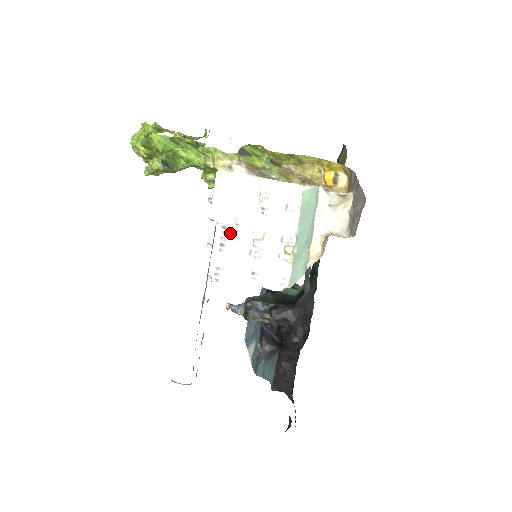
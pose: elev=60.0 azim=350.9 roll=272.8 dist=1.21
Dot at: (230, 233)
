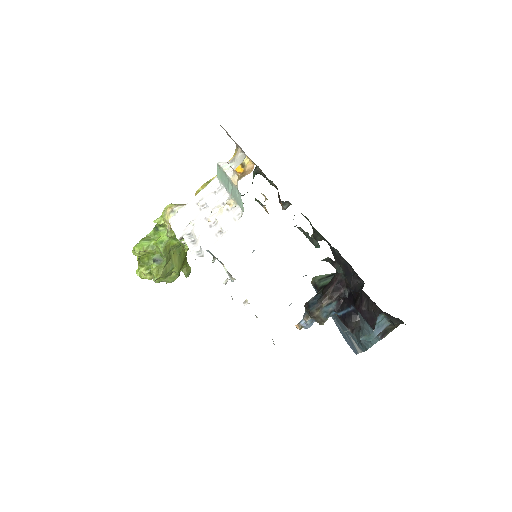
Dot at: (193, 232)
